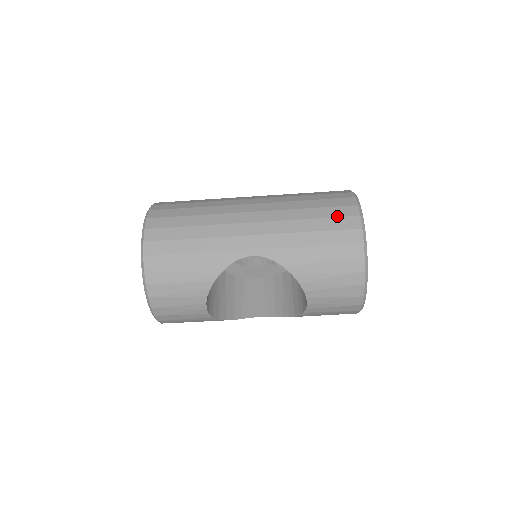
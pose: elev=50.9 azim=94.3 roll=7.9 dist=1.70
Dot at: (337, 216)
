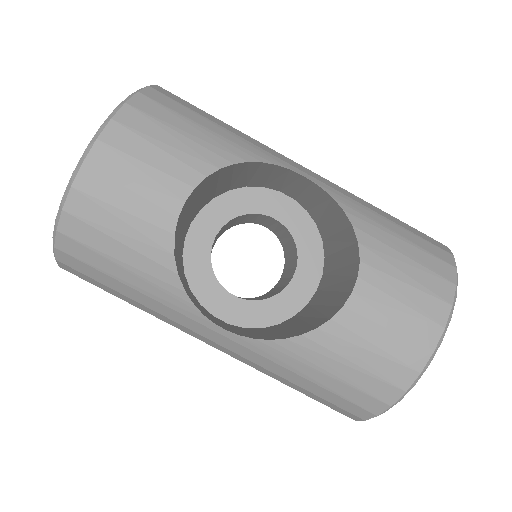
Dot at: occluded
